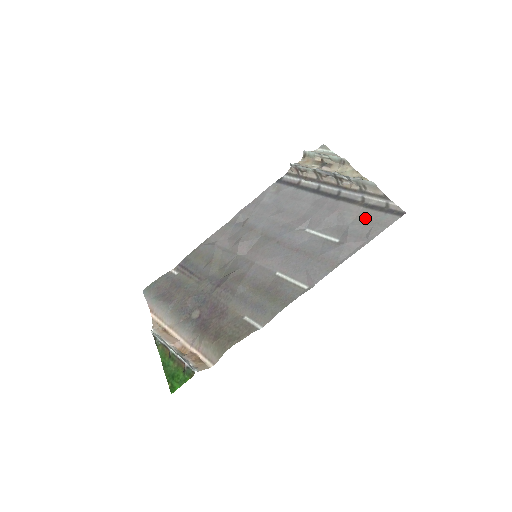
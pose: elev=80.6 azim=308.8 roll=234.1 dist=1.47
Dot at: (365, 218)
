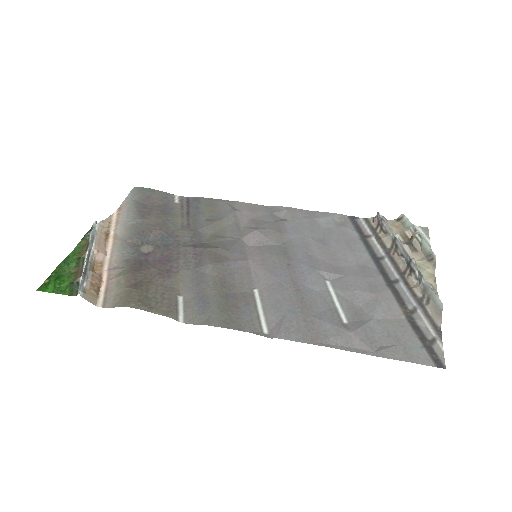
Dot at: (397, 329)
